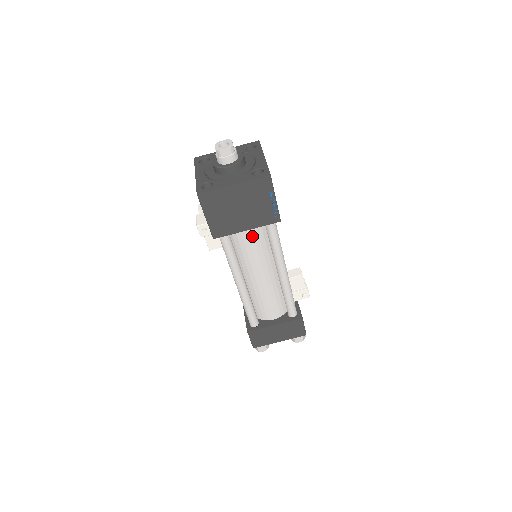
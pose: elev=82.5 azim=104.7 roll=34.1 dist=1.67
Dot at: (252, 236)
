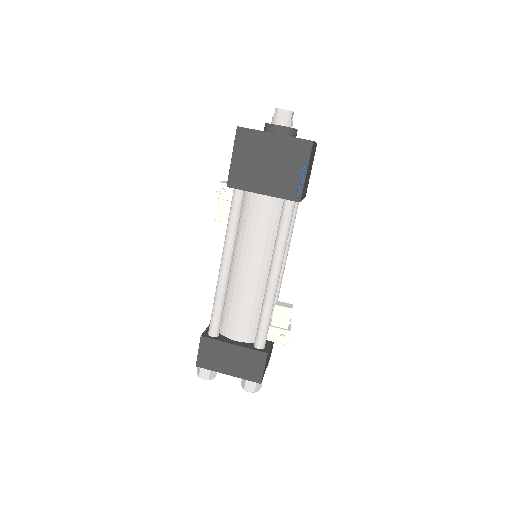
Dot at: (264, 211)
